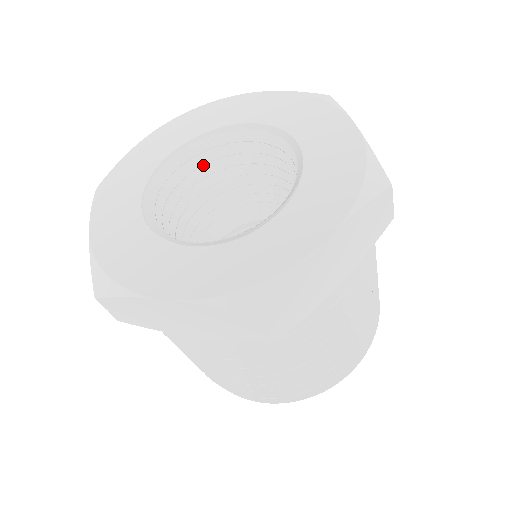
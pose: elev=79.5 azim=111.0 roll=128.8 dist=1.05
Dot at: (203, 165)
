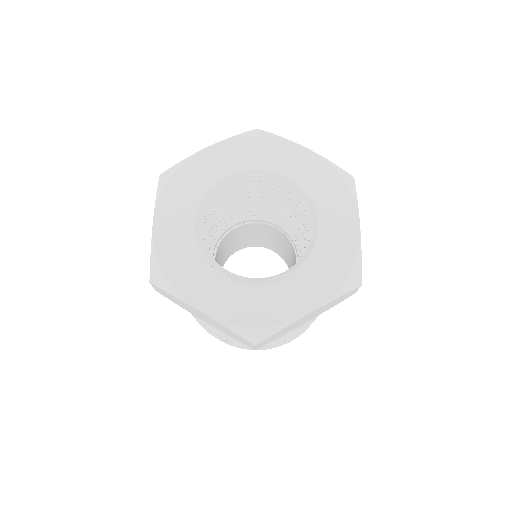
Dot at: (245, 187)
